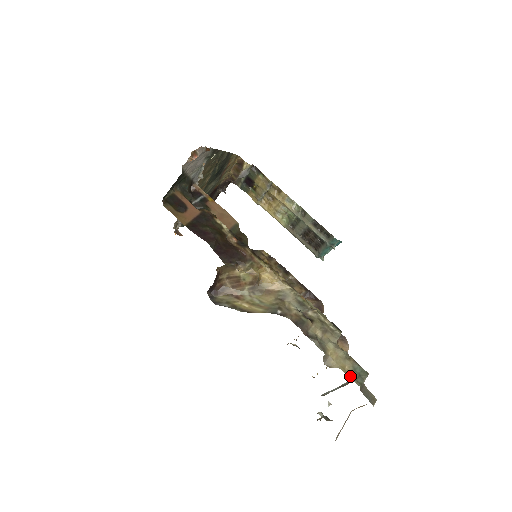
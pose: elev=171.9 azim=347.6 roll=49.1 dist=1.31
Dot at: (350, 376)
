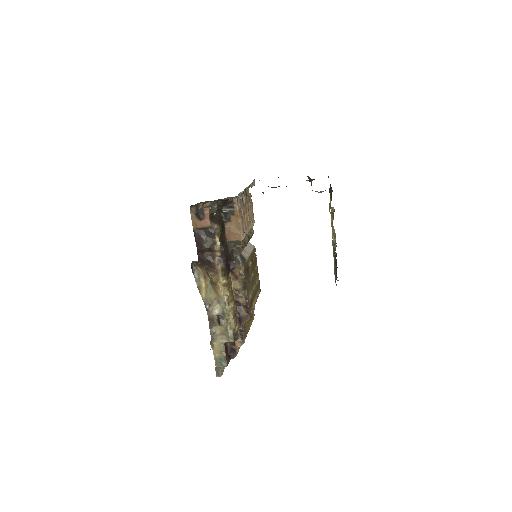
Dot at: (215, 359)
